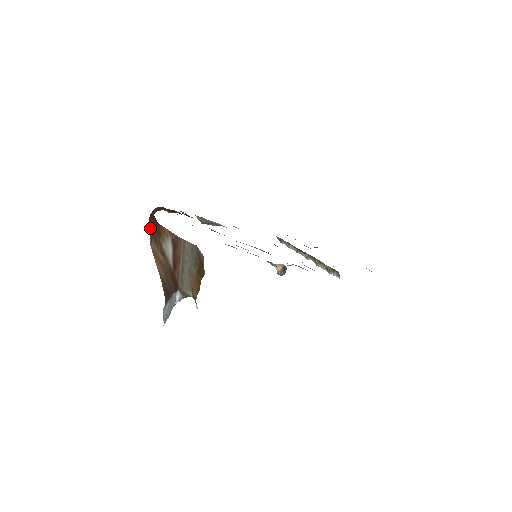
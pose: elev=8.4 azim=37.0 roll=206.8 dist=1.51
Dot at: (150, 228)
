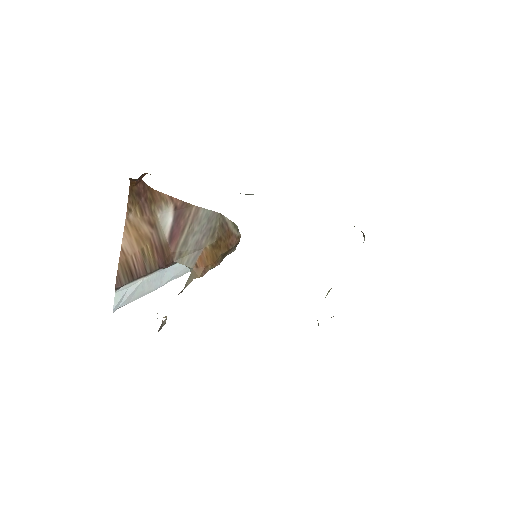
Dot at: (131, 197)
